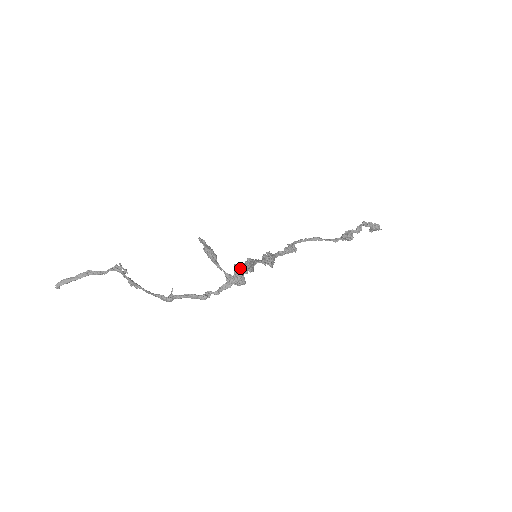
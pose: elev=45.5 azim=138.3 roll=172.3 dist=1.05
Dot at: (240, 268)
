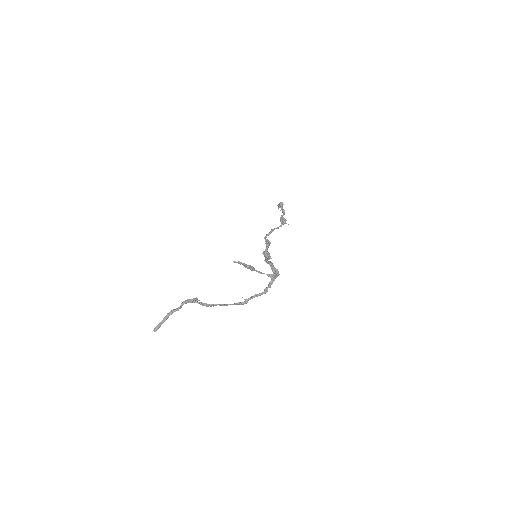
Dot at: occluded
